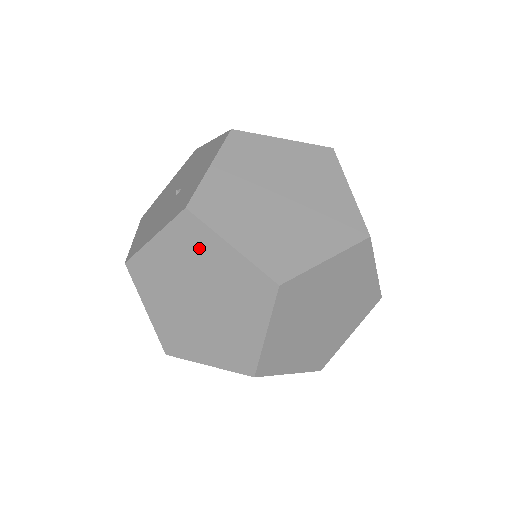
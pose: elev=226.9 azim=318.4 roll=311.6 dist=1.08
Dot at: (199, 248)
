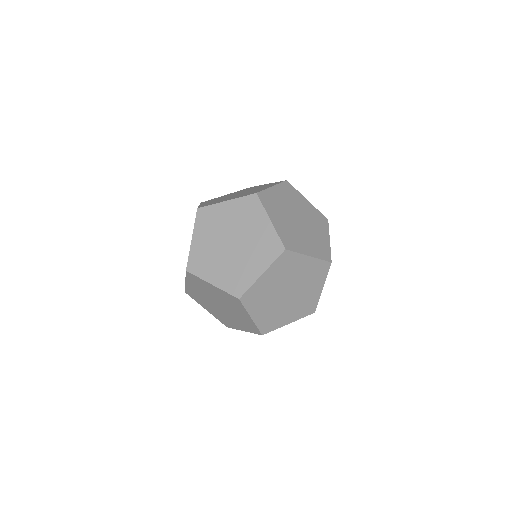
Dot at: occluded
